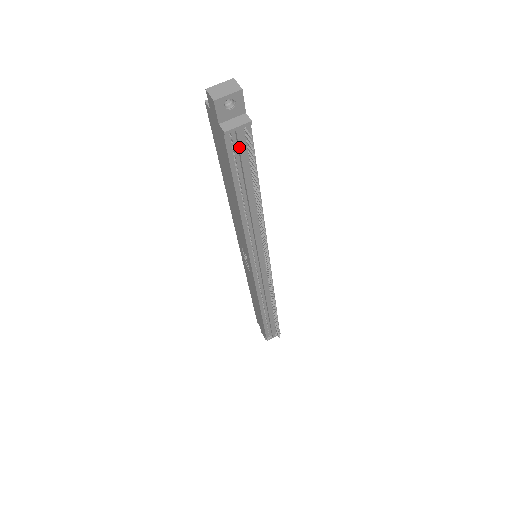
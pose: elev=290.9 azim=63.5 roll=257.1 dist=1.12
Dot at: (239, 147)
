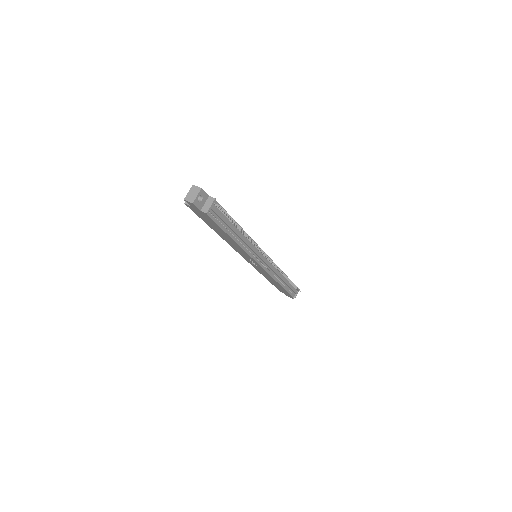
Dot at: (217, 214)
